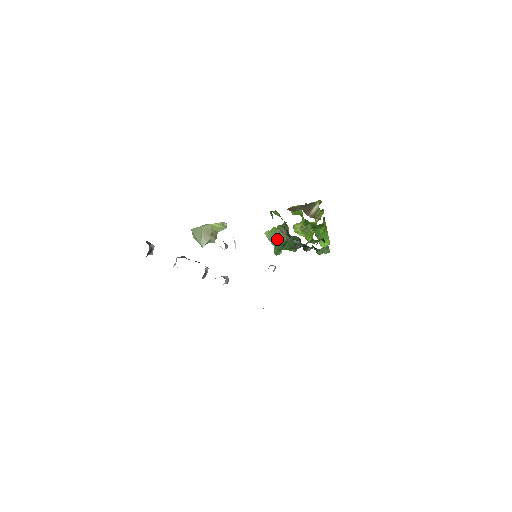
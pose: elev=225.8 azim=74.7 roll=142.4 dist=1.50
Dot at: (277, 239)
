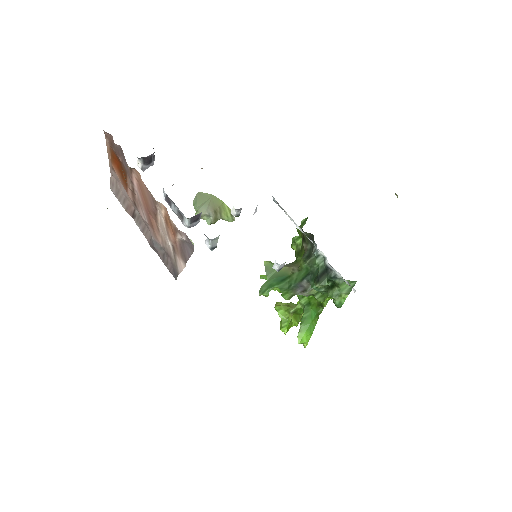
Dot at: (277, 272)
